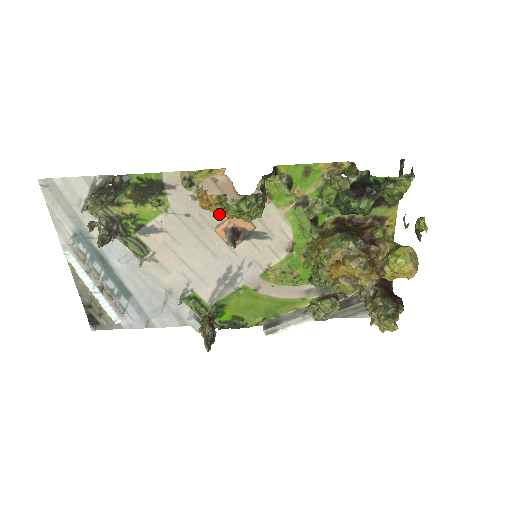
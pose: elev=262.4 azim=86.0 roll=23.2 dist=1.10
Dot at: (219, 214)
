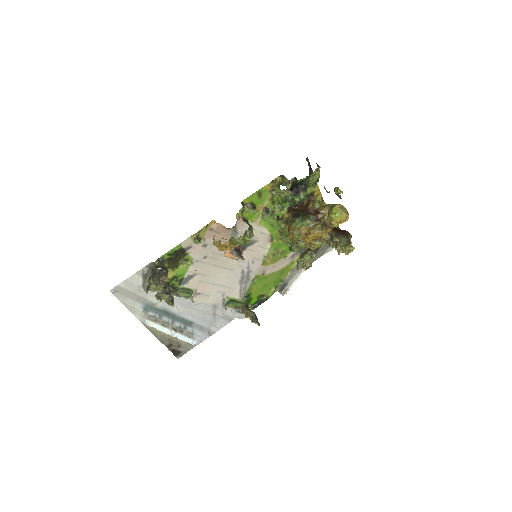
Dot at: occluded
